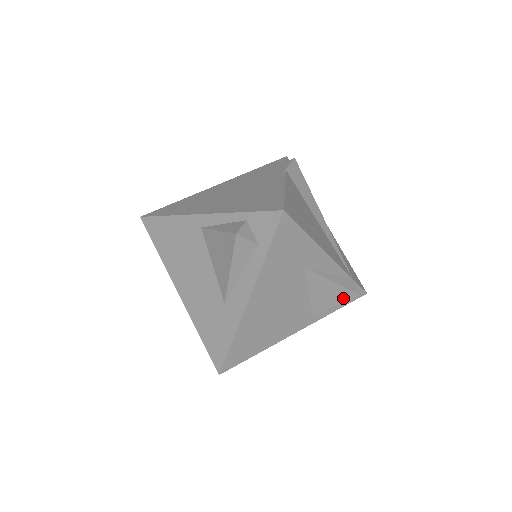
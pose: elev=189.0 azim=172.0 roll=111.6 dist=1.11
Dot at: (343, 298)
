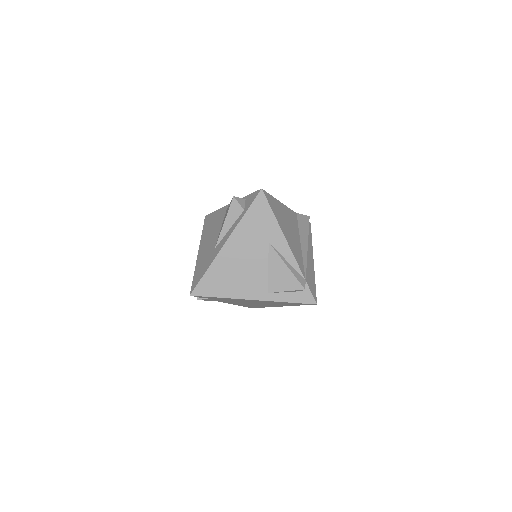
Dot at: (292, 286)
